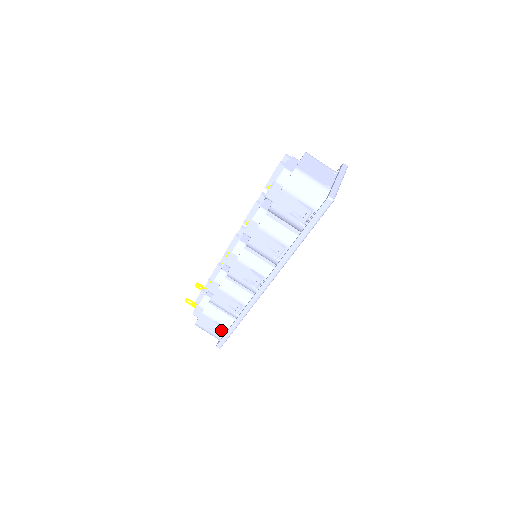
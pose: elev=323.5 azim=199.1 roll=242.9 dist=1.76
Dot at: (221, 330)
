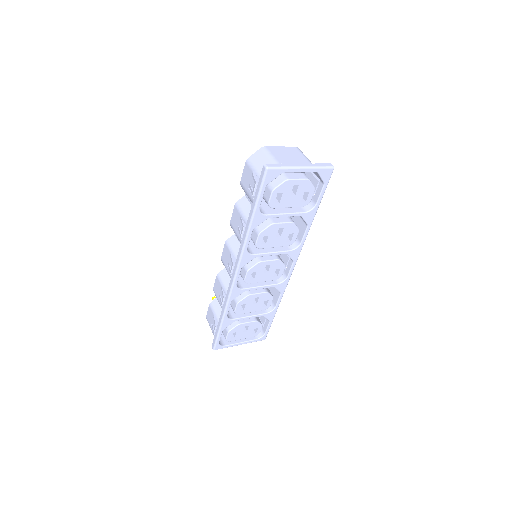
Dot at: (215, 326)
